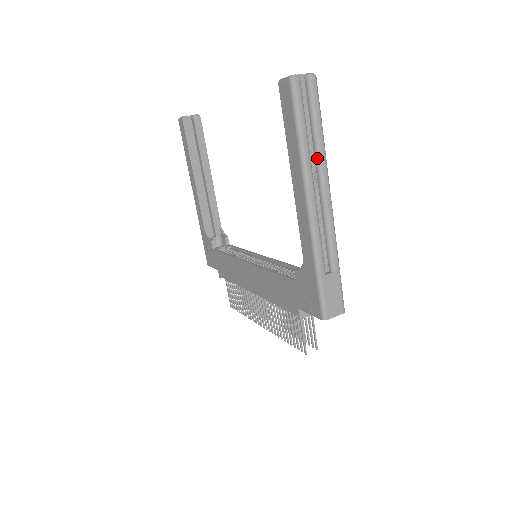
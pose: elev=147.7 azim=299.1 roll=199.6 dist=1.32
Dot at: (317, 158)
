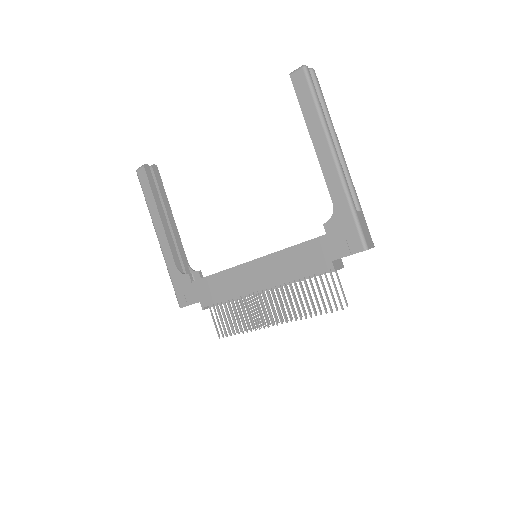
Dot at: (329, 124)
